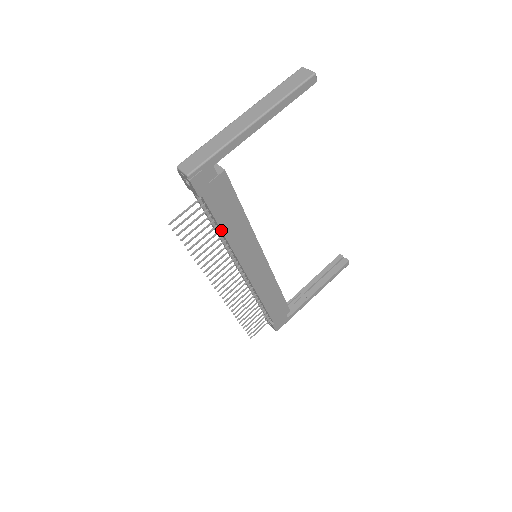
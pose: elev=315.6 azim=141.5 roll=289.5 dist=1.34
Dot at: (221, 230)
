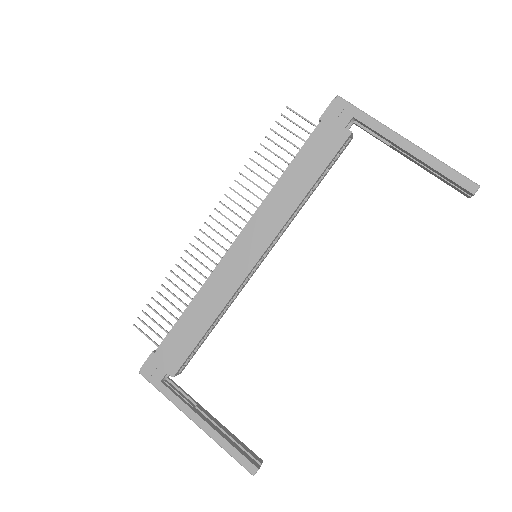
Dot at: (288, 168)
